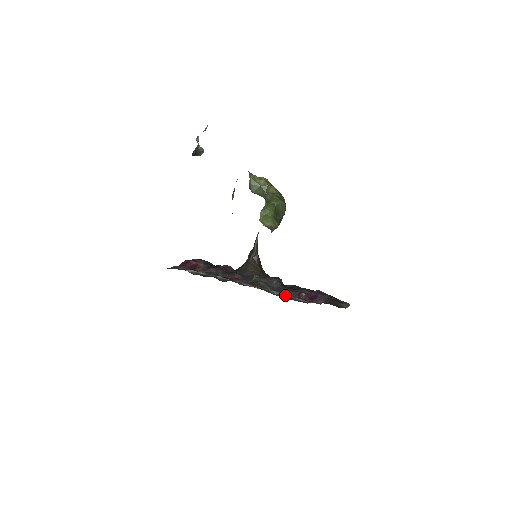
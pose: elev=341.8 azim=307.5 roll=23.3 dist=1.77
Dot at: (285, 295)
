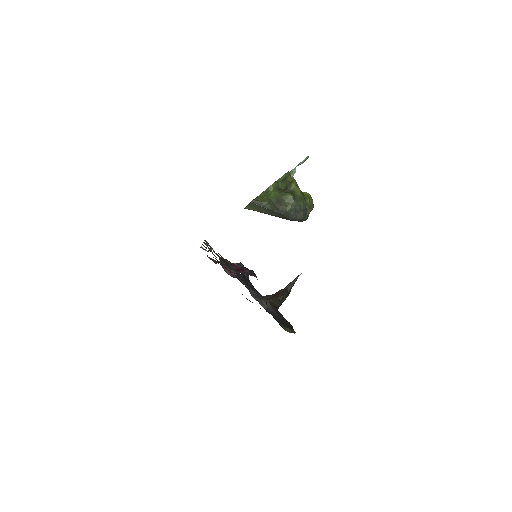
Dot at: occluded
